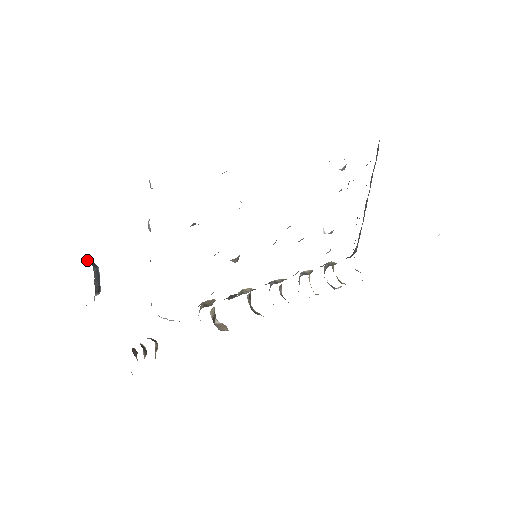
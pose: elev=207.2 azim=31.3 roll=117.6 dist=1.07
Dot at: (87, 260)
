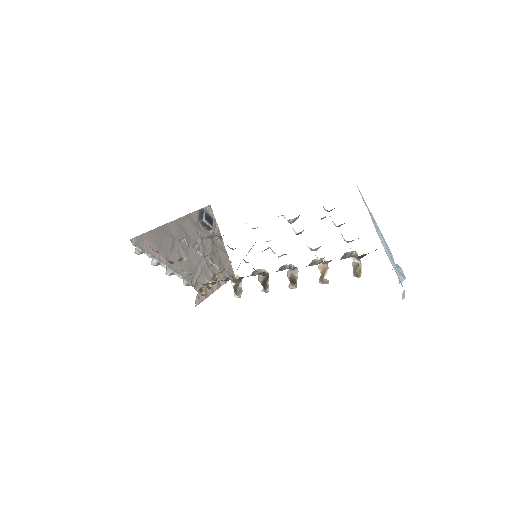
Dot at: (201, 211)
